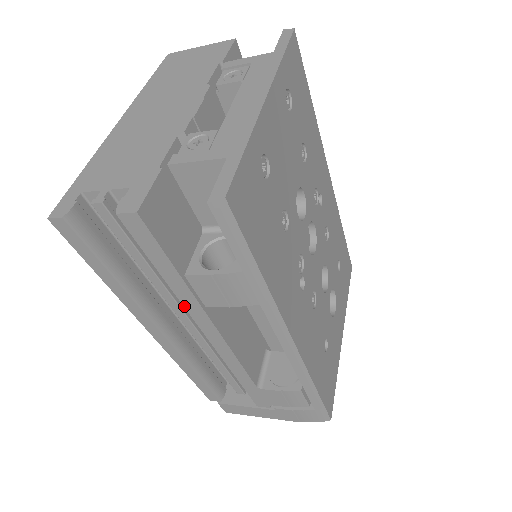
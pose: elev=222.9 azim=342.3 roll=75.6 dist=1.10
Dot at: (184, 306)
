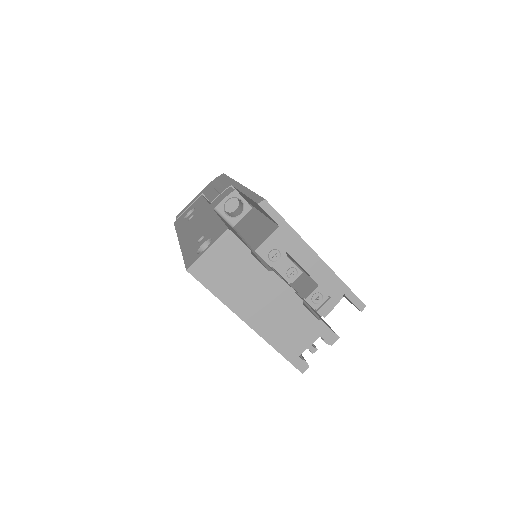
Dot at: occluded
